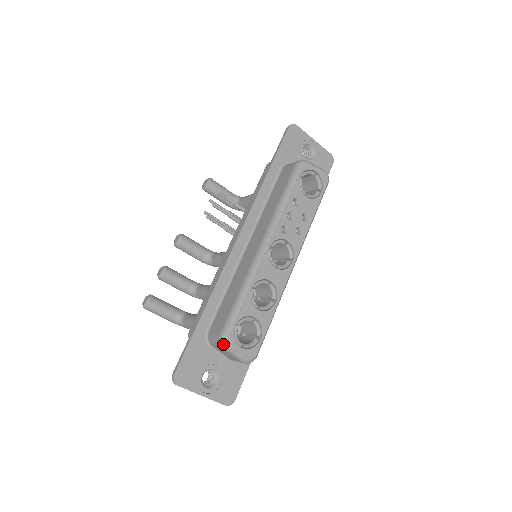
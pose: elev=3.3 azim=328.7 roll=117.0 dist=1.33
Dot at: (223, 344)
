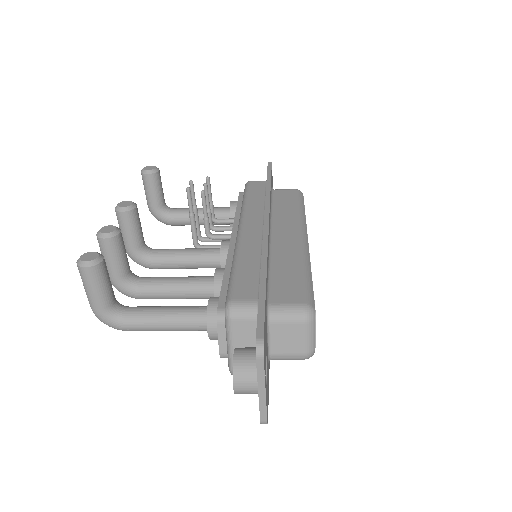
Dot at: (310, 316)
